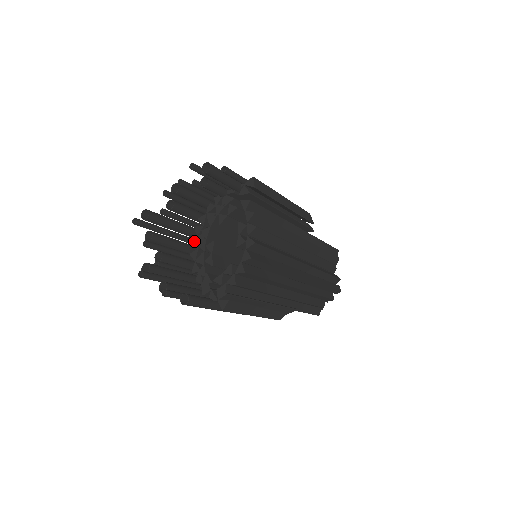
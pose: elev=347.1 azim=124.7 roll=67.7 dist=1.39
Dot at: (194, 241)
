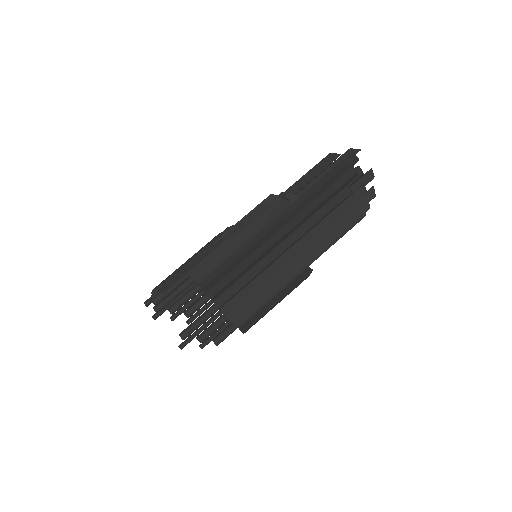
Dot at: occluded
